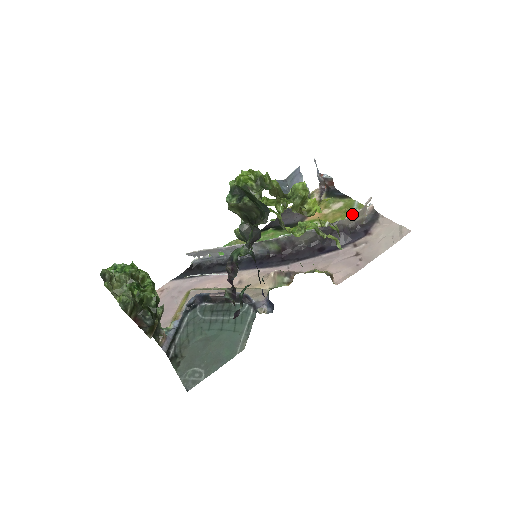
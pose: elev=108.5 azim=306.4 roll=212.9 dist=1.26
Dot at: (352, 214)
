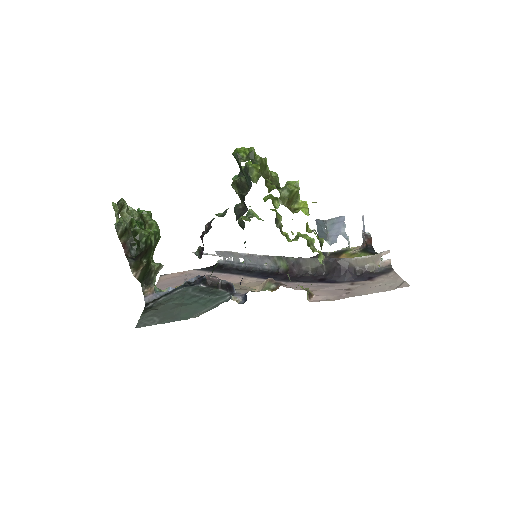
Dot at: (362, 256)
